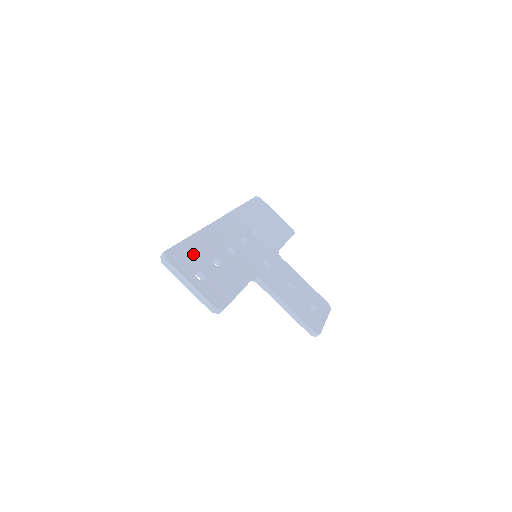
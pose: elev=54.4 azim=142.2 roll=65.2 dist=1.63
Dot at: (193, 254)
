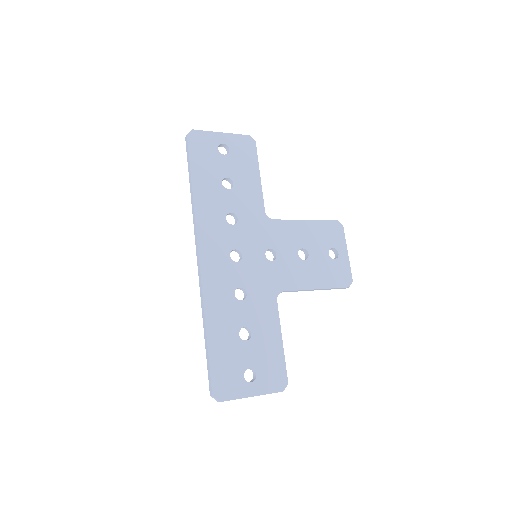
Dot at: (227, 358)
